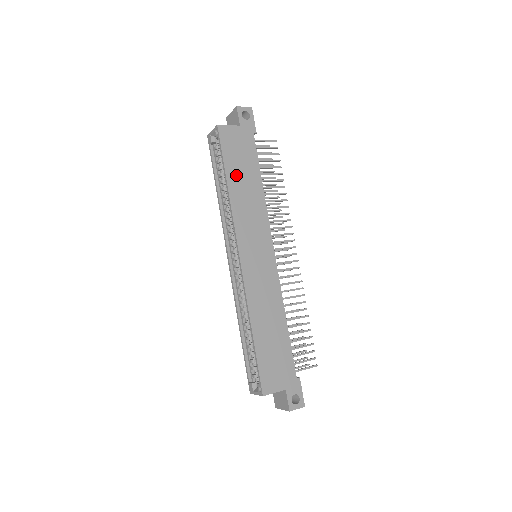
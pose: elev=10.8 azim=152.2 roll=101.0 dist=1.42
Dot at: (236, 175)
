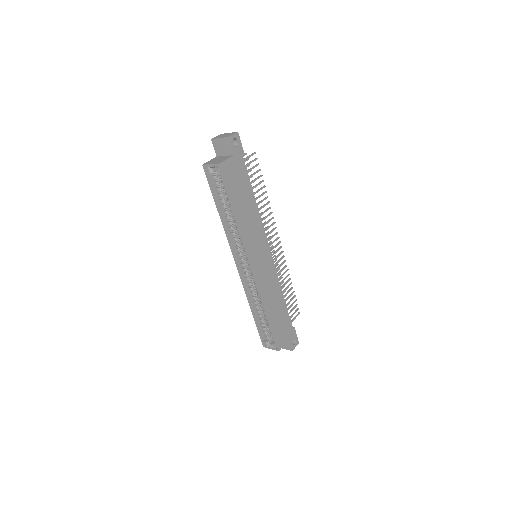
Dot at: (239, 203)
